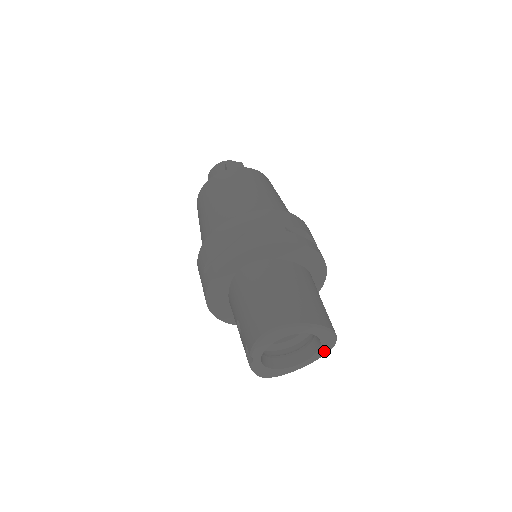
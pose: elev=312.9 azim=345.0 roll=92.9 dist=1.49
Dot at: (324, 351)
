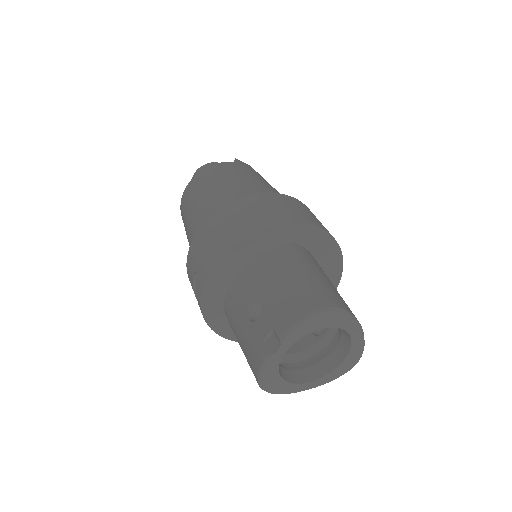
Dot at: (338, 373)
